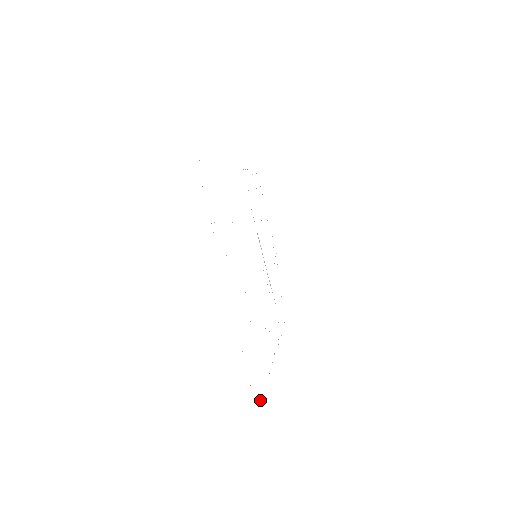
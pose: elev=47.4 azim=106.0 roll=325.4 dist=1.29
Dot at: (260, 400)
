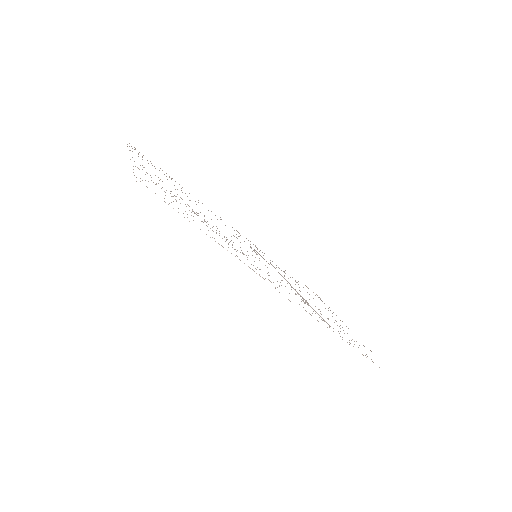
Dot at: occluded
